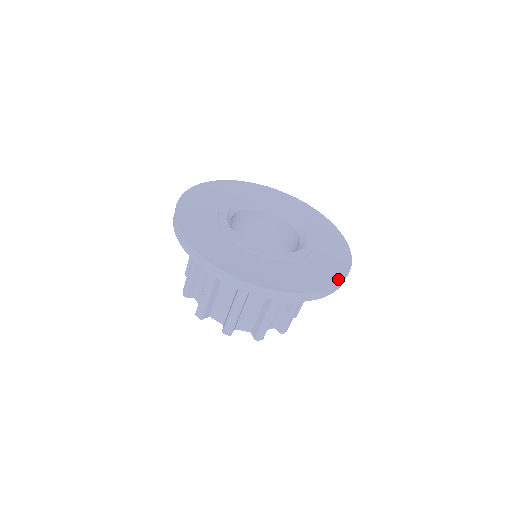
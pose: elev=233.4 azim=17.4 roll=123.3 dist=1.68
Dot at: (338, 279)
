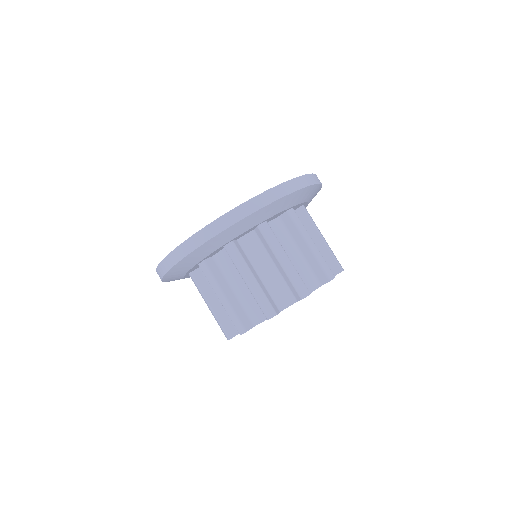
Dot at: occluded
